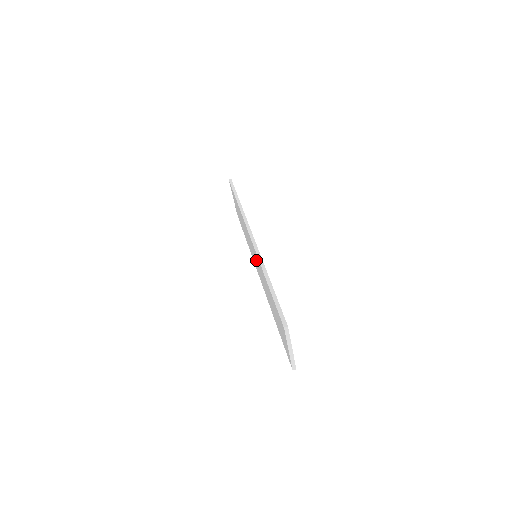
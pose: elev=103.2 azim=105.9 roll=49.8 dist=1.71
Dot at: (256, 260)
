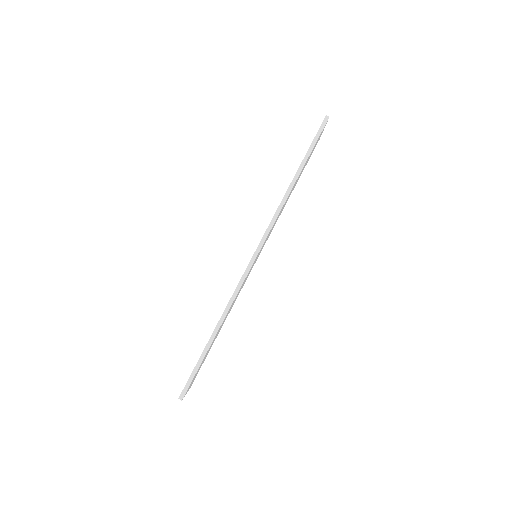
Dot at: occluded
